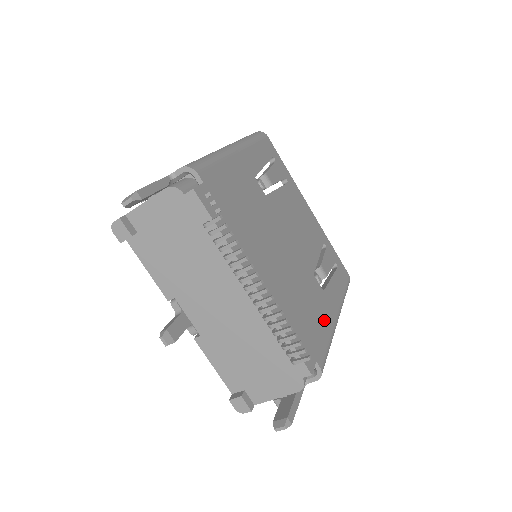
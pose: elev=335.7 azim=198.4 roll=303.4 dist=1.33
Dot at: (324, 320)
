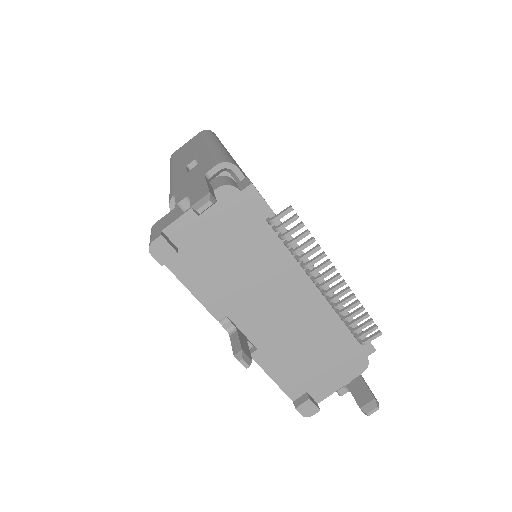
Dot at: occluded
